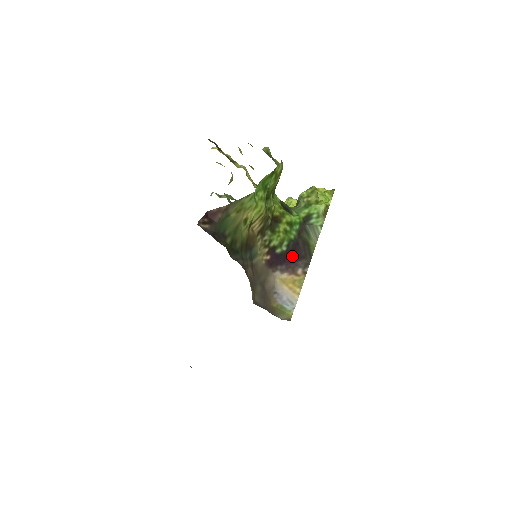
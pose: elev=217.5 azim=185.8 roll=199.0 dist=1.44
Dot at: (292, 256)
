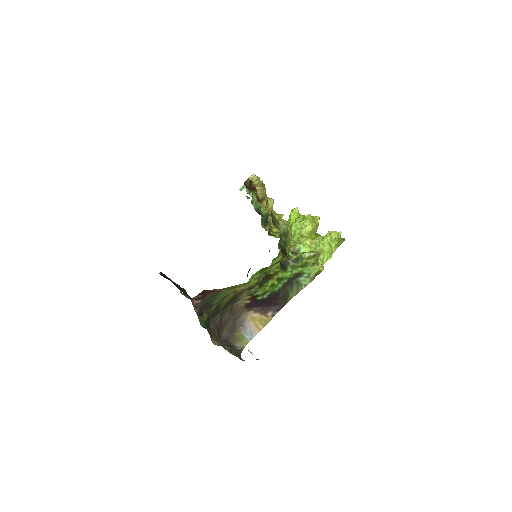
Dot at: (269, 302)
